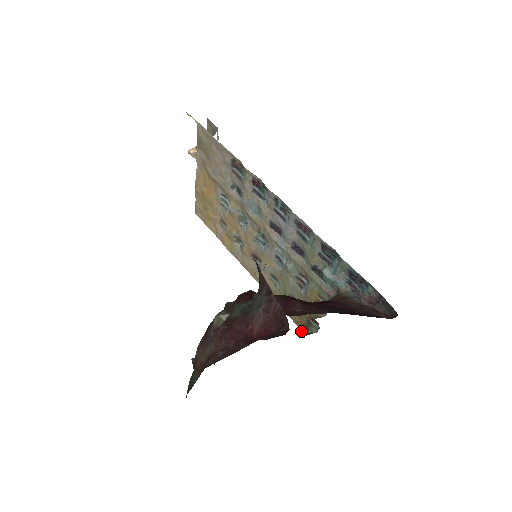
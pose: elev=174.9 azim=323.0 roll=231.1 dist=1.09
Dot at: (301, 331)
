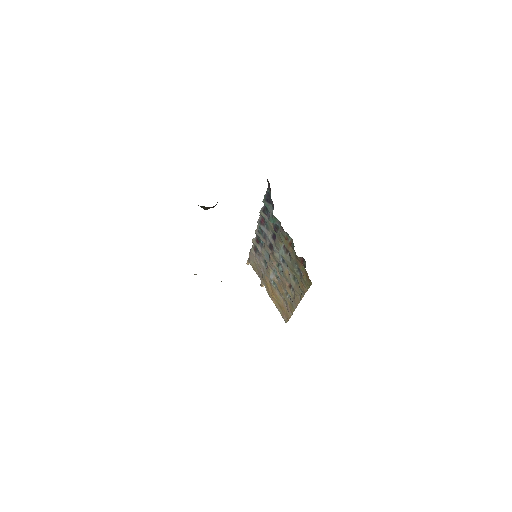
Dot at: (311, 282)
